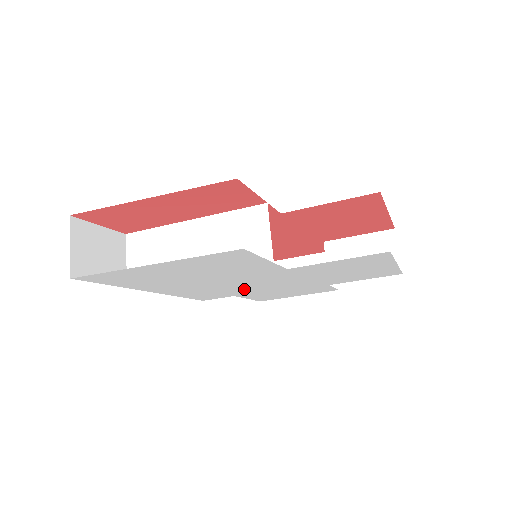
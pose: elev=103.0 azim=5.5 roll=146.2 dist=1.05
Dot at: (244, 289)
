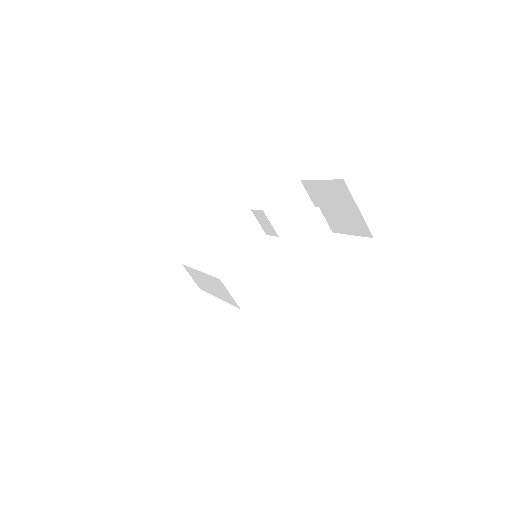
Dot at: occluded
